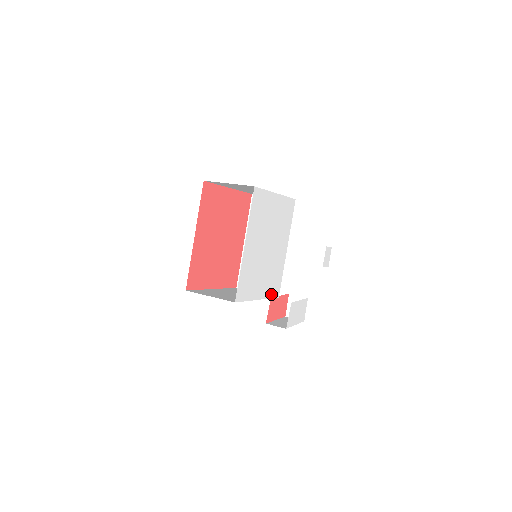
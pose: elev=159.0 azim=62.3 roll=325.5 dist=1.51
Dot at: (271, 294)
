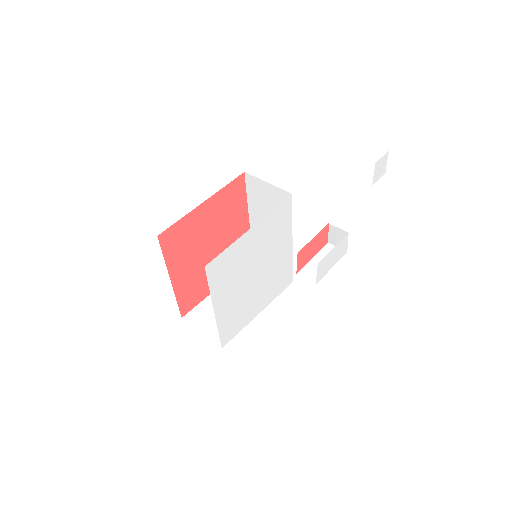
Dot at: (278, 292)
